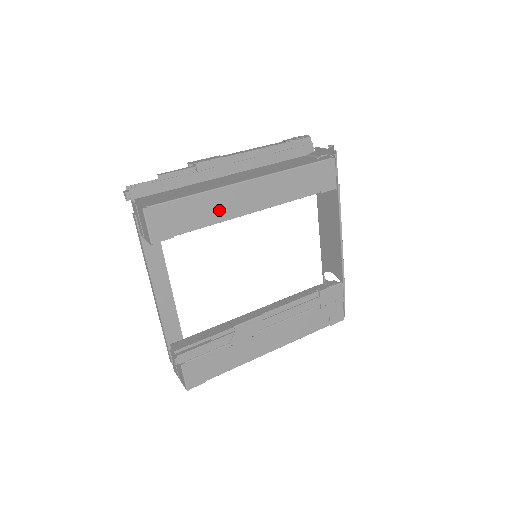
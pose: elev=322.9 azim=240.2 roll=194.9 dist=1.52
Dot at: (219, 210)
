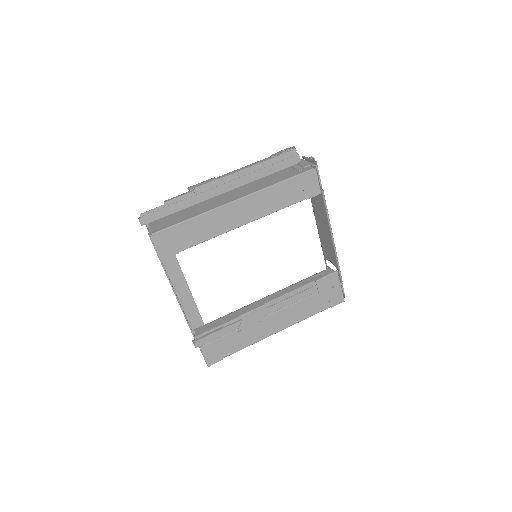
Dot at: (214, 227)
